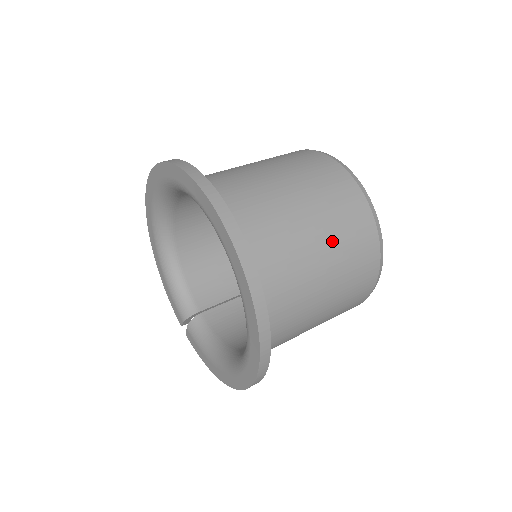
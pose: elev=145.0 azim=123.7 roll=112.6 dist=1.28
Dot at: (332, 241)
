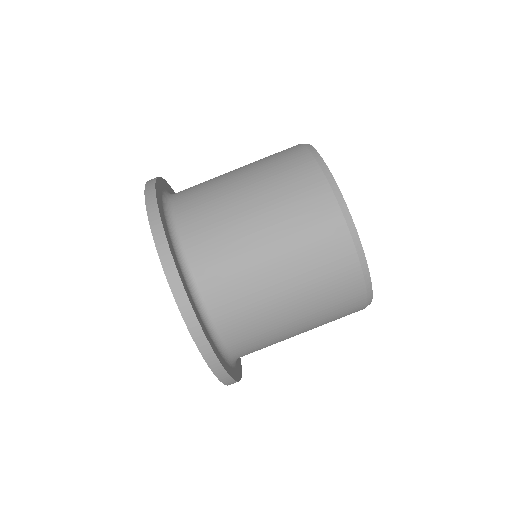
Dot at: (314, 324)
